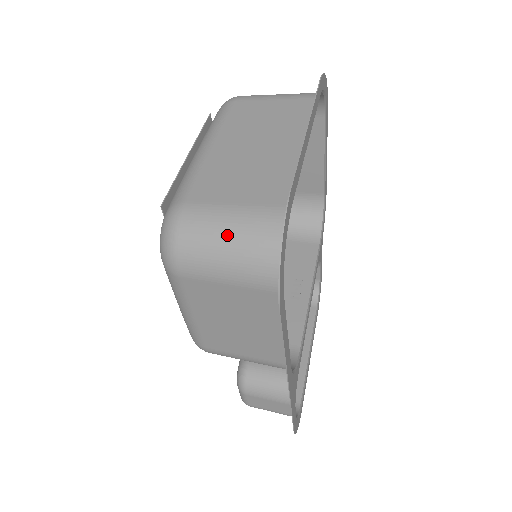
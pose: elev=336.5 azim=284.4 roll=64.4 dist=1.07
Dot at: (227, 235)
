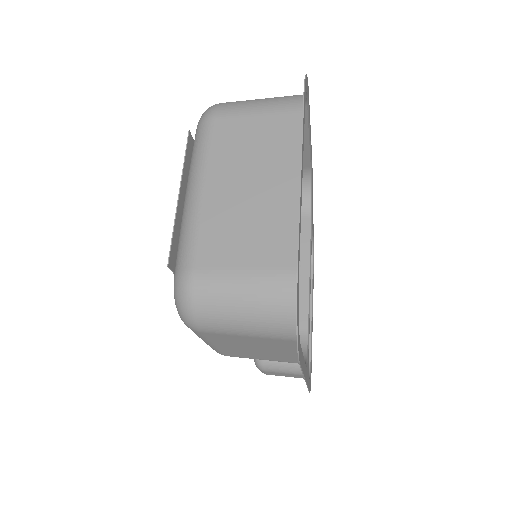
Dot at: (241, 302)
